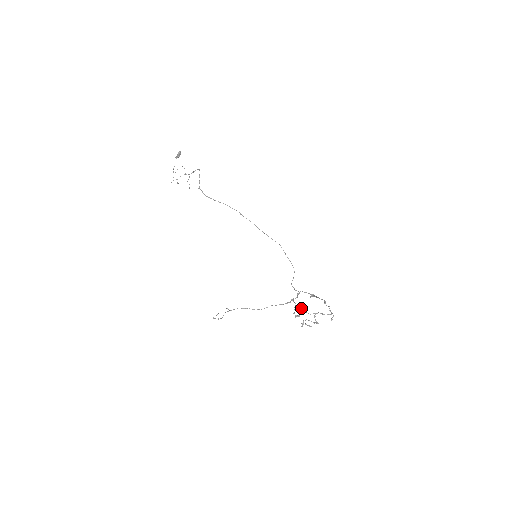
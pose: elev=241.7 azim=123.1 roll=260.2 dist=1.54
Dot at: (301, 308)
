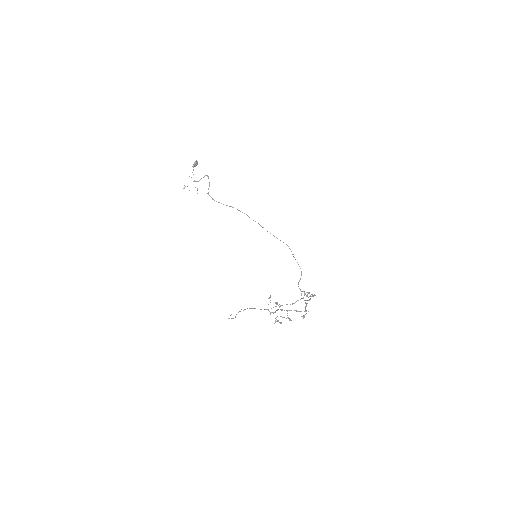
Dot at: occluded
